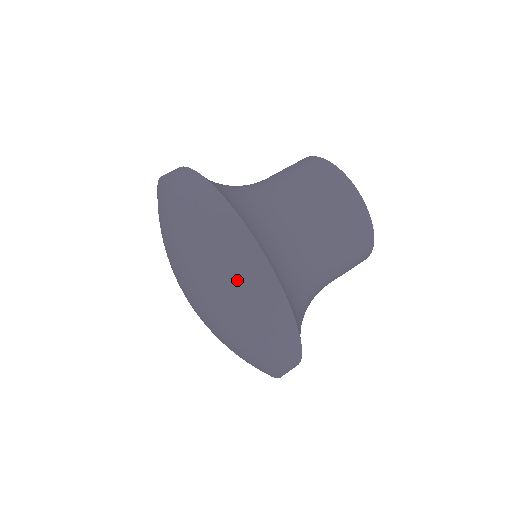
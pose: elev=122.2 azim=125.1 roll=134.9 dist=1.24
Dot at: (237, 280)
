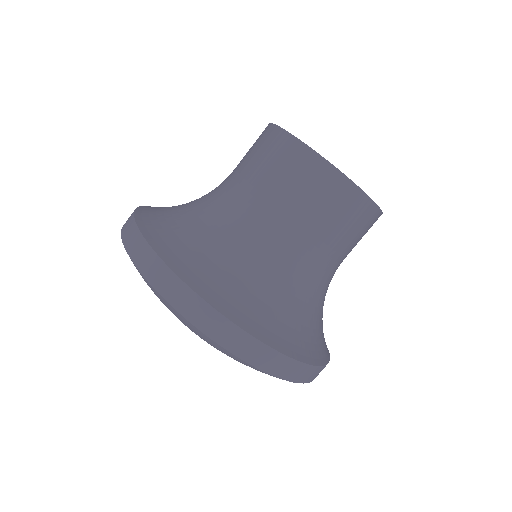
Dot at: (226, 353)
